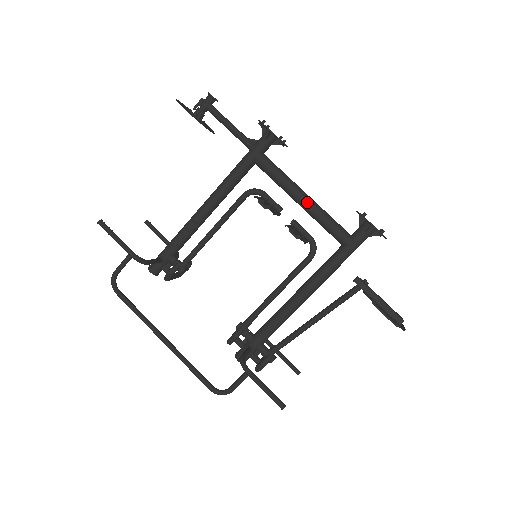
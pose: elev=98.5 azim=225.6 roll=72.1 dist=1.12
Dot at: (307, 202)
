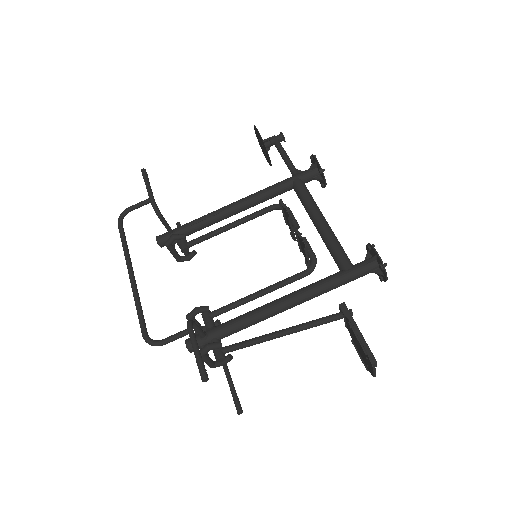
Dot at: (324, 224)
